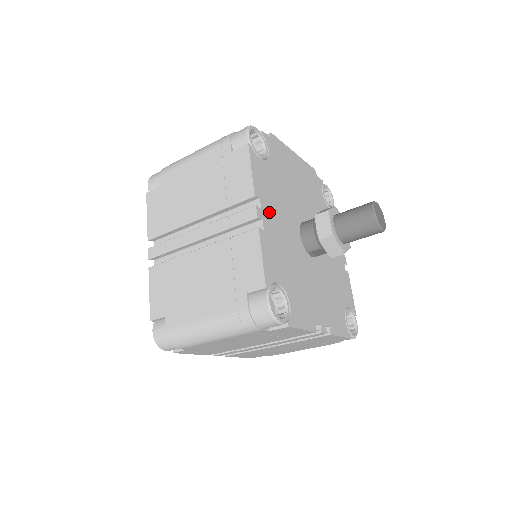
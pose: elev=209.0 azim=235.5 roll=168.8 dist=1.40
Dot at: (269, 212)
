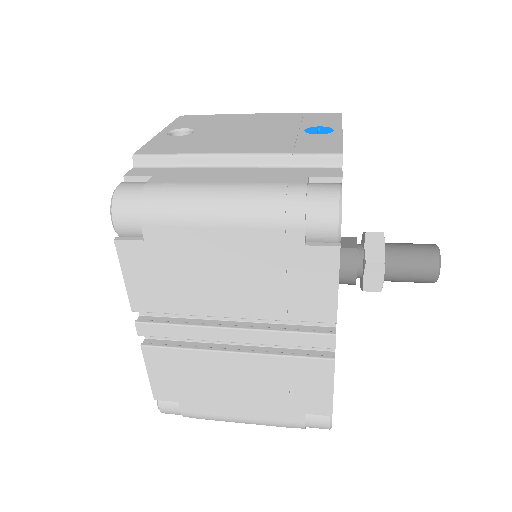
Dot at: occluded
